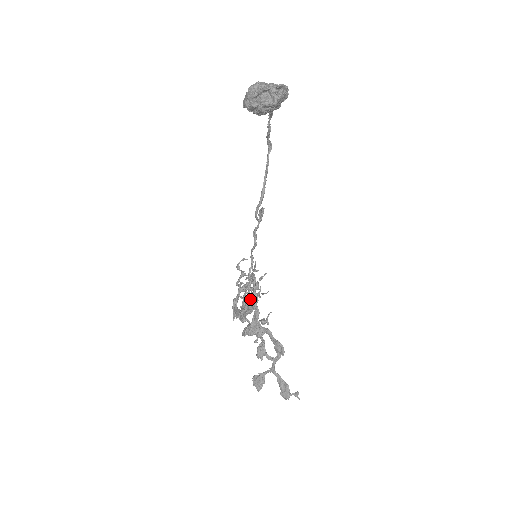
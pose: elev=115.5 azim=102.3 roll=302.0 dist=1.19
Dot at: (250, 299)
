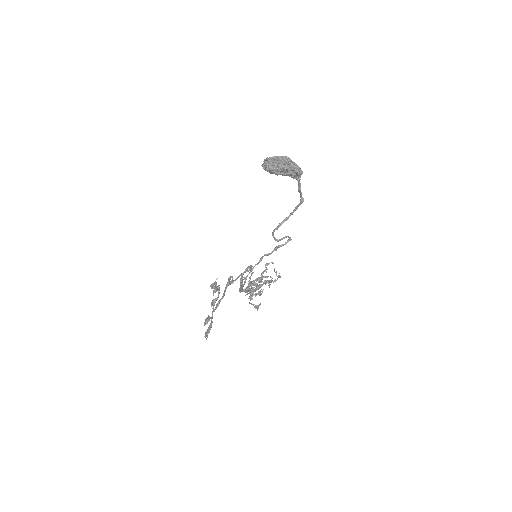
Dot at: occluded
